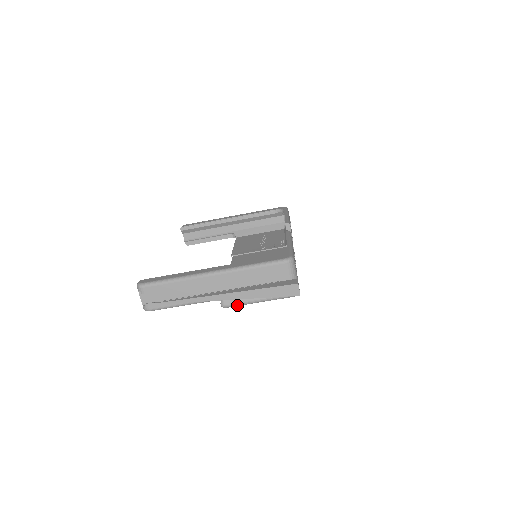
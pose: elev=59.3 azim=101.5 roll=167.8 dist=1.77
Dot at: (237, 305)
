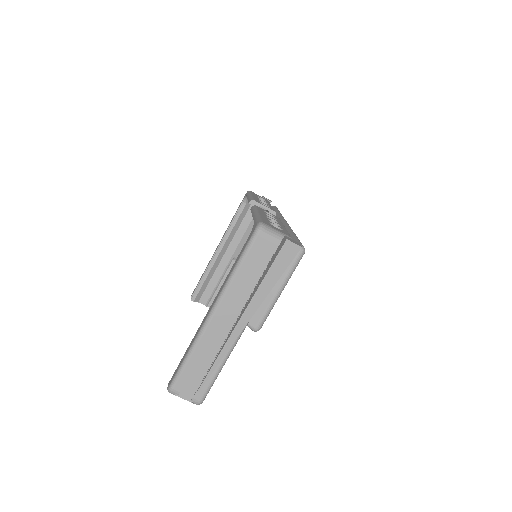
Dot at: (266, 316)
